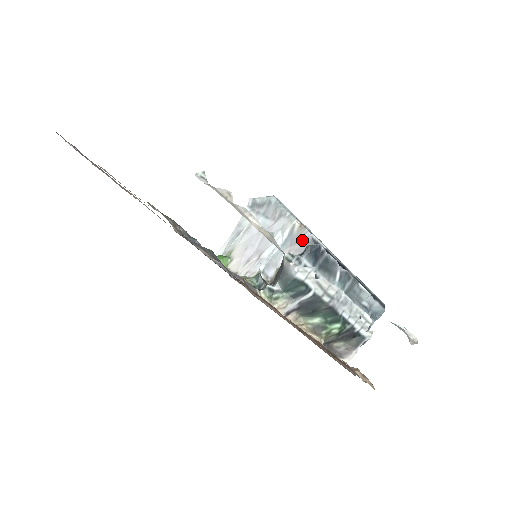
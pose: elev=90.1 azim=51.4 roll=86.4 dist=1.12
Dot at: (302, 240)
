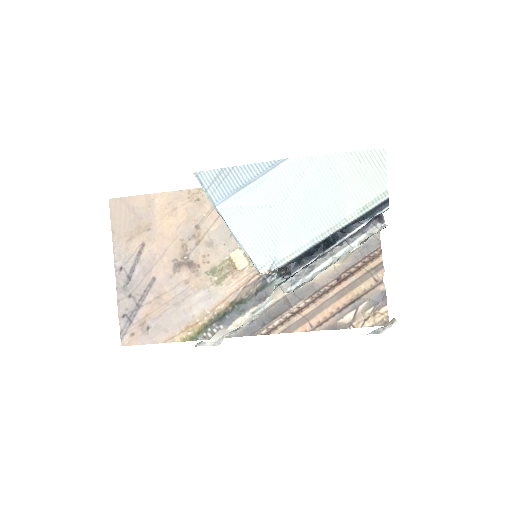
Dot at: occluded
